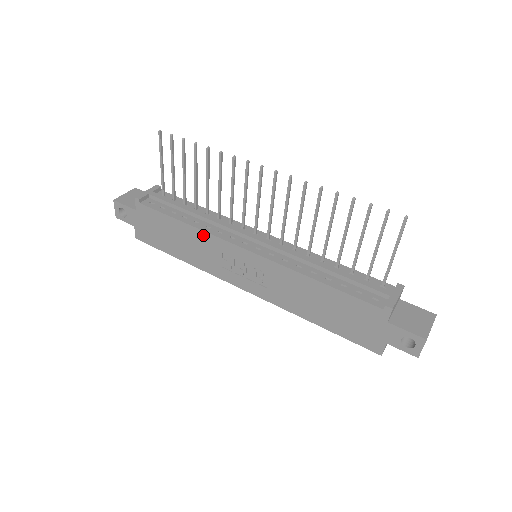
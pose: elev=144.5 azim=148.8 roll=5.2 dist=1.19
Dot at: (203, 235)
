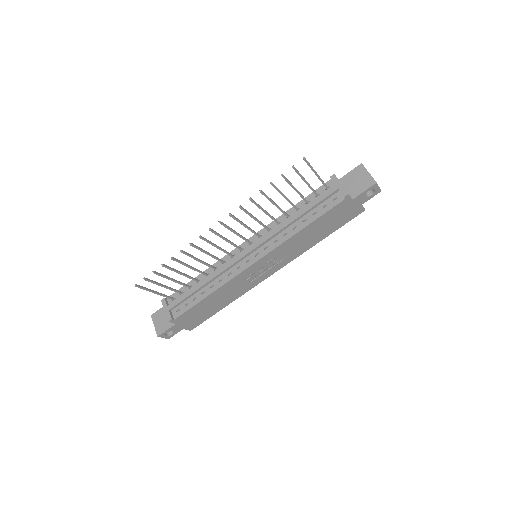
Dot at: (225, 287)
